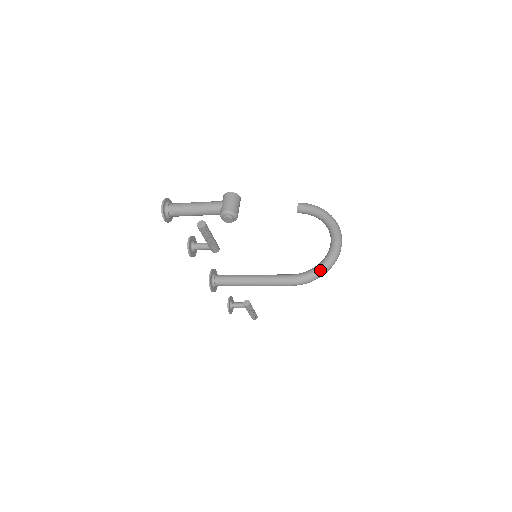
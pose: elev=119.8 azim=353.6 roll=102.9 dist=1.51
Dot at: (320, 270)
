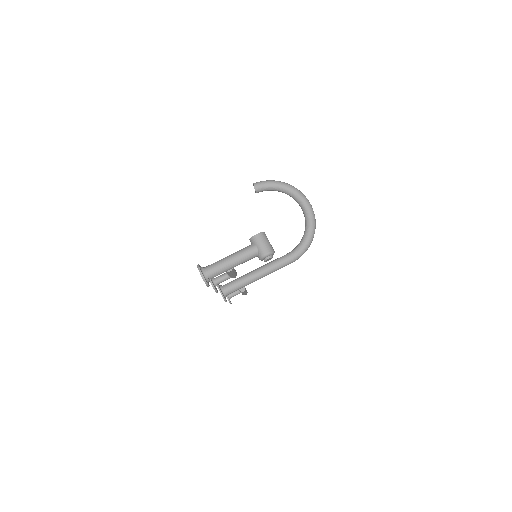
Dot at: (310, 239)
